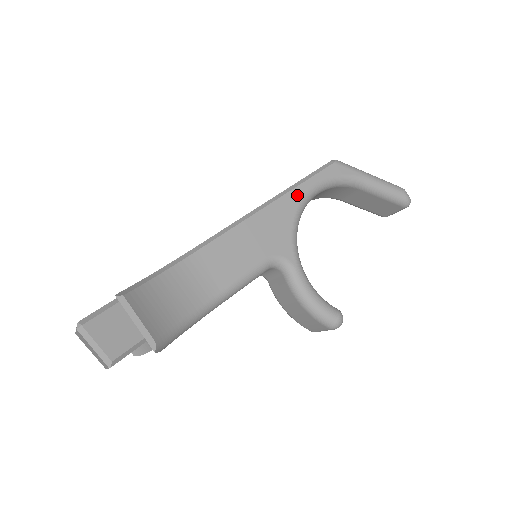
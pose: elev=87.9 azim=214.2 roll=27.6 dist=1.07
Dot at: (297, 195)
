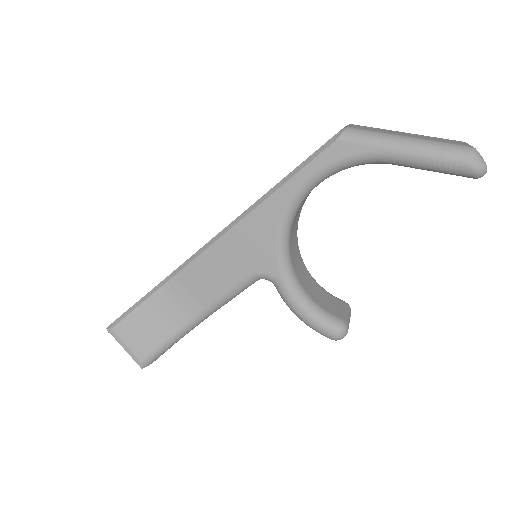
Dot at: (281, 198)
